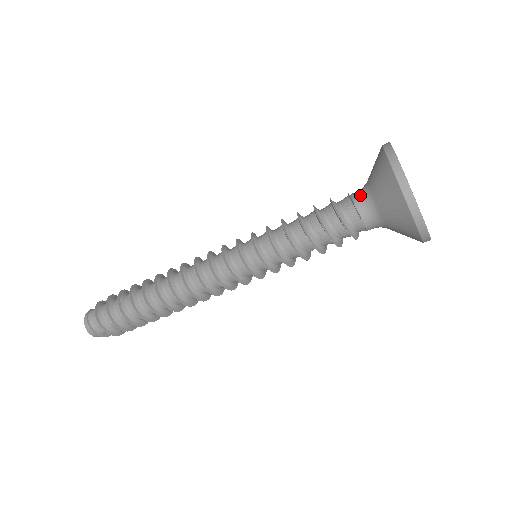
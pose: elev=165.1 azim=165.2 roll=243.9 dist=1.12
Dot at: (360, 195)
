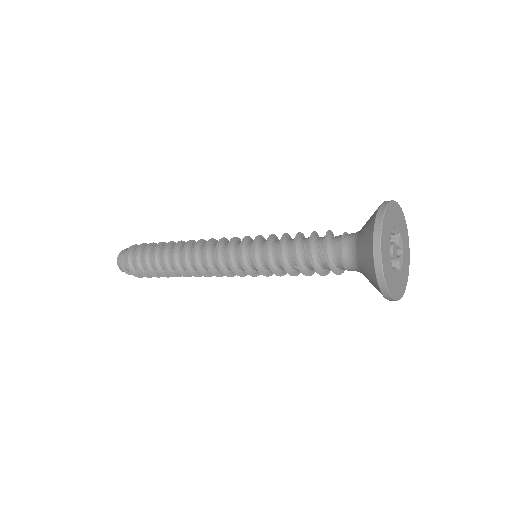
Dot at: (351, 235)
